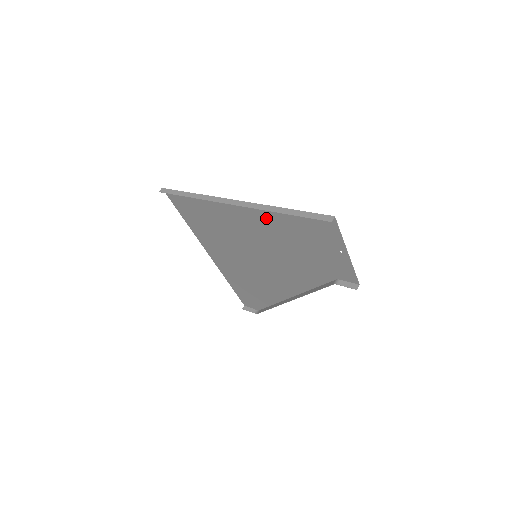
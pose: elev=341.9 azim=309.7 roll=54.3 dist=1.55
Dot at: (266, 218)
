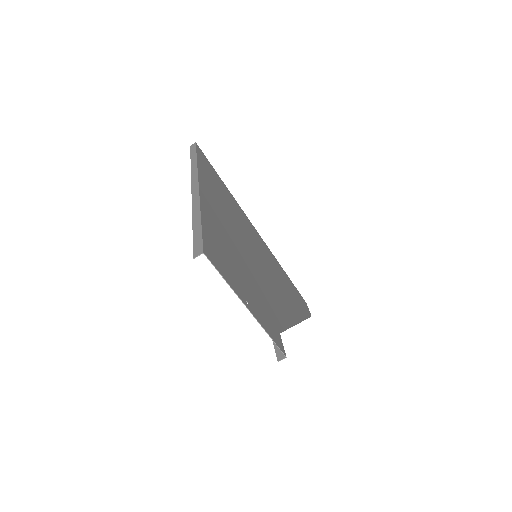
Dot at: (214, 217)
